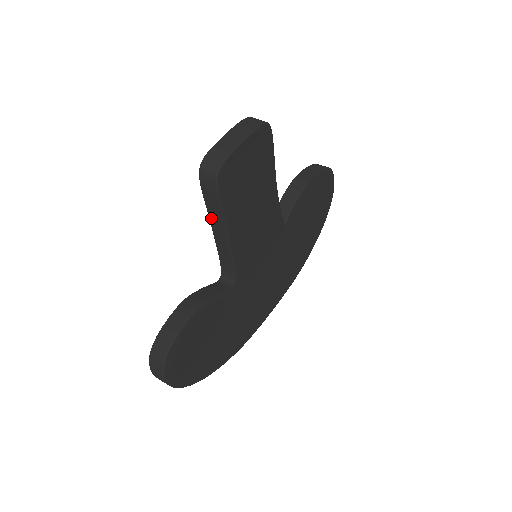
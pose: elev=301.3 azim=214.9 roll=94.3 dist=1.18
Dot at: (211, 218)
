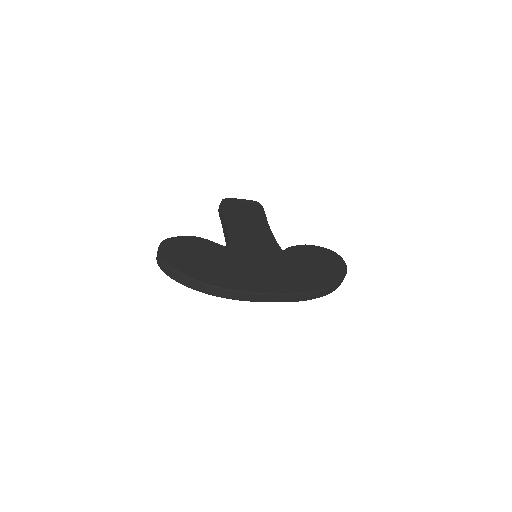
Dot at: (222, 223)
